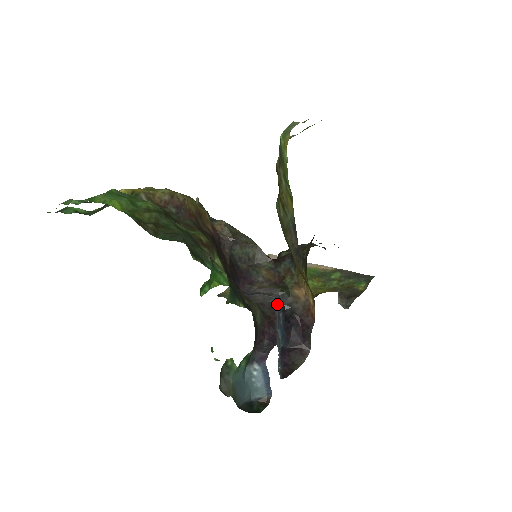
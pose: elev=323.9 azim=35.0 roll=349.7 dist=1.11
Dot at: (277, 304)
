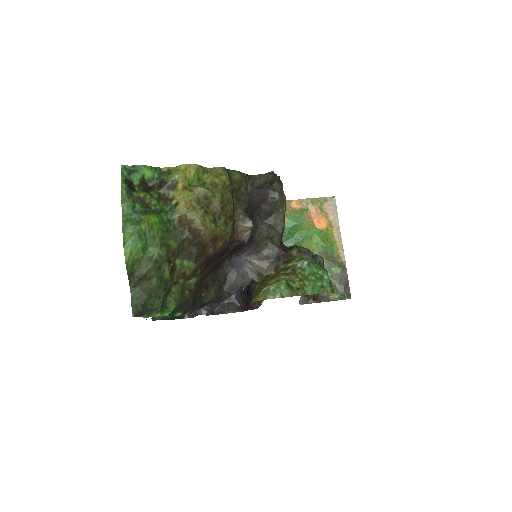
Dot at: (244, 285)
